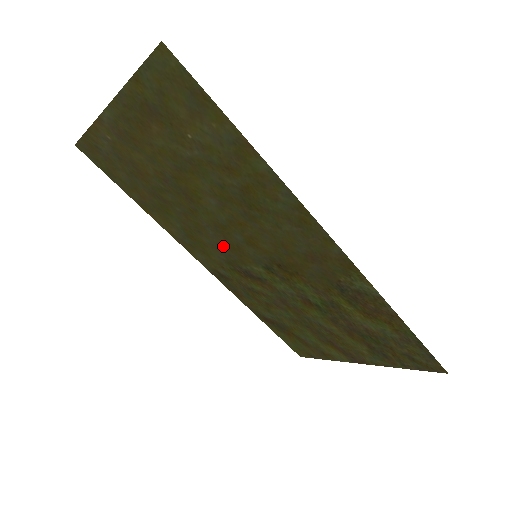
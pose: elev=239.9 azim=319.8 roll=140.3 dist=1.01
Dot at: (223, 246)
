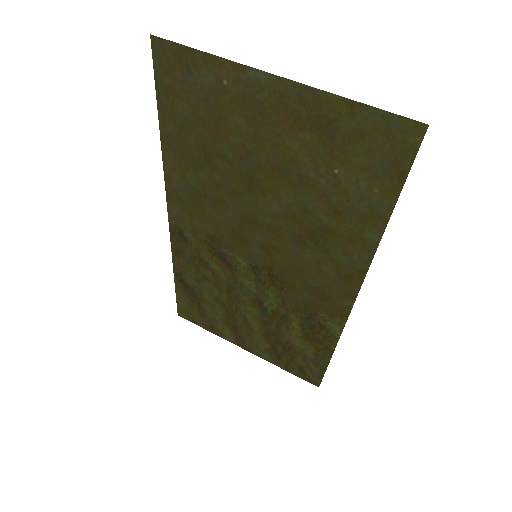
Dot at: (227, 228)
